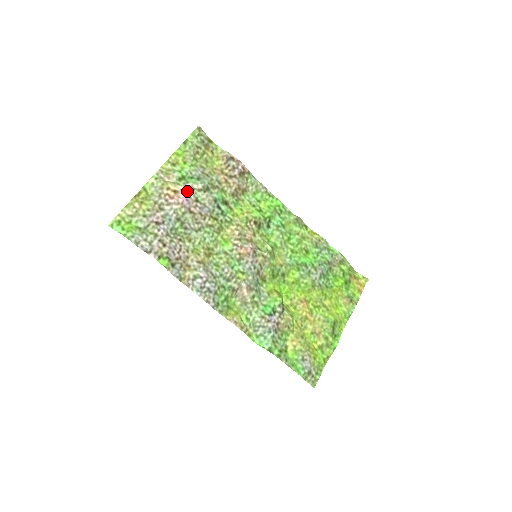
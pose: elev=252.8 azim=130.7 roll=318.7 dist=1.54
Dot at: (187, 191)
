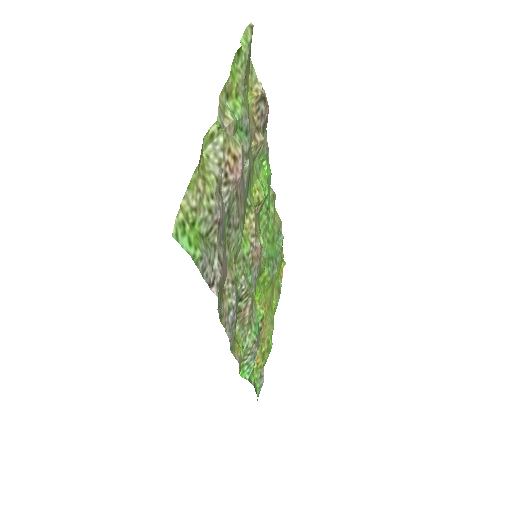
Dot at: (242, 158)
